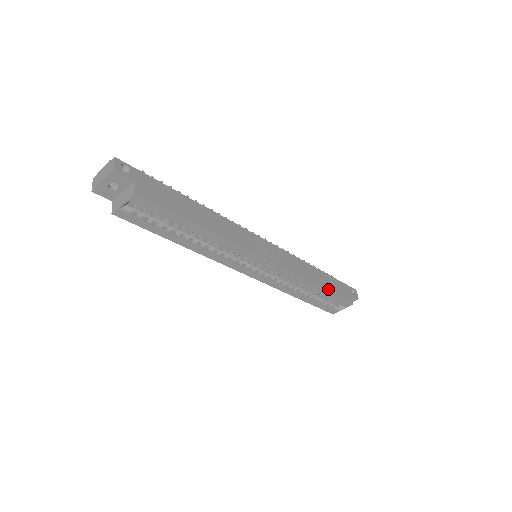
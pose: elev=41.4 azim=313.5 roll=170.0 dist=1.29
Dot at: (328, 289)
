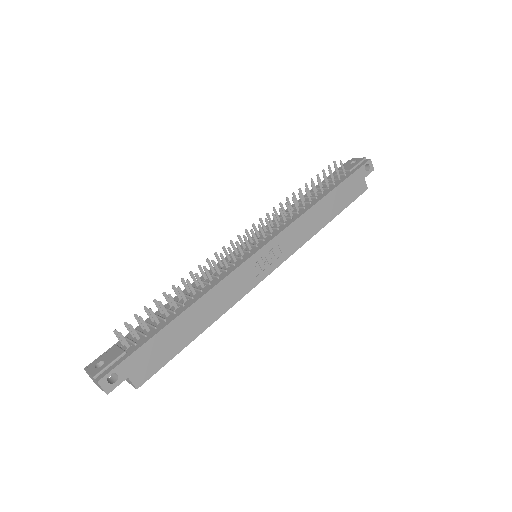
Dot at: (338, 211)
